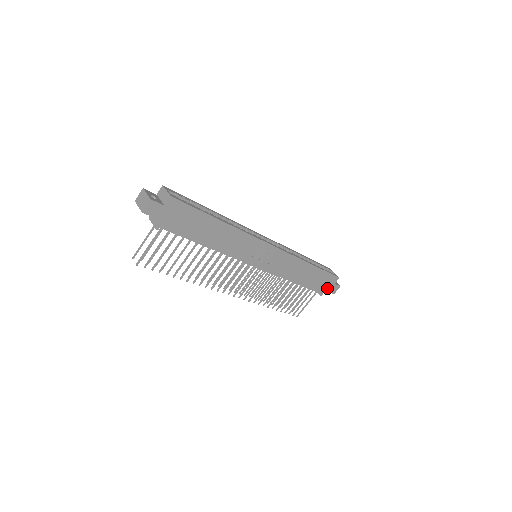
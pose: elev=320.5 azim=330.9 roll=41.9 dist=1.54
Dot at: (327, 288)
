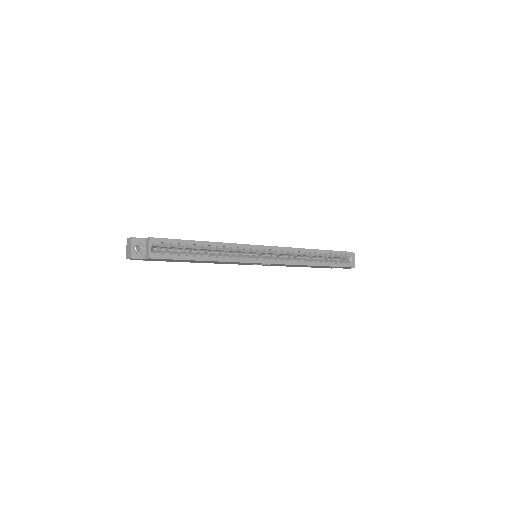
Dot at: occluded
